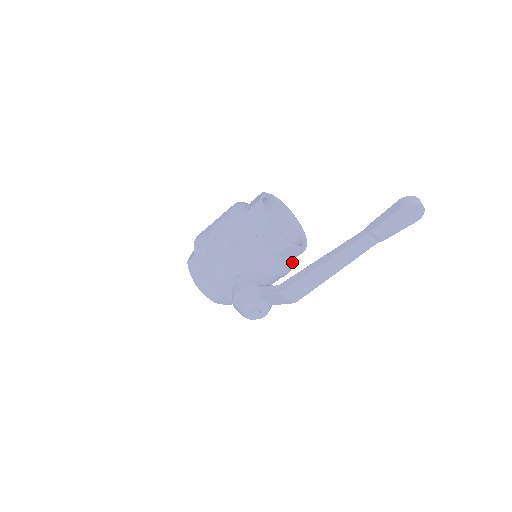
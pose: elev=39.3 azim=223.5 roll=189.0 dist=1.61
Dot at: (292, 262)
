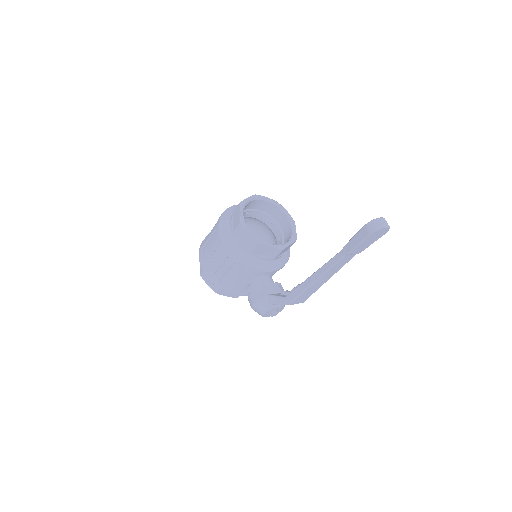
Dot at: occluded
